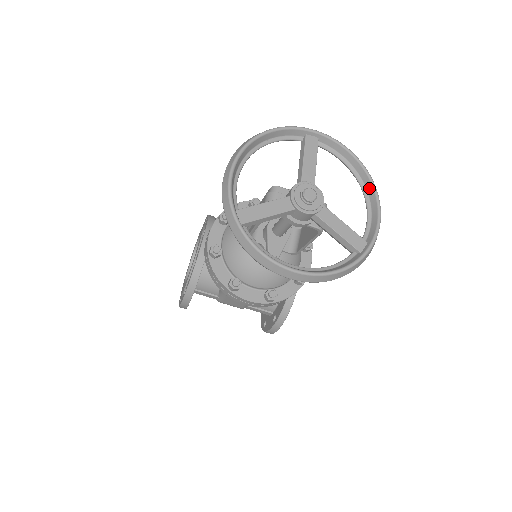
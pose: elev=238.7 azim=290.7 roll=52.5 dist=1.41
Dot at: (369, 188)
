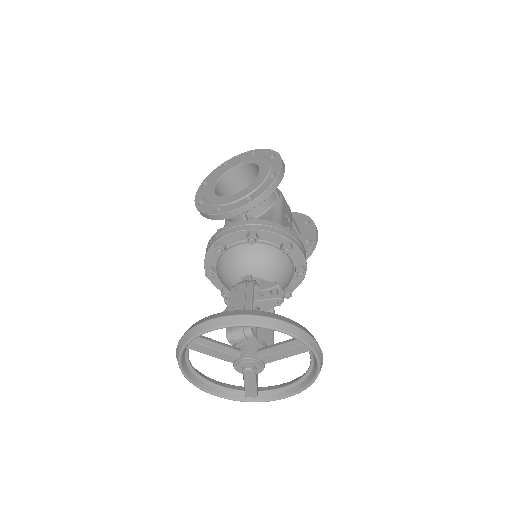
Dot at: (301, 386)
